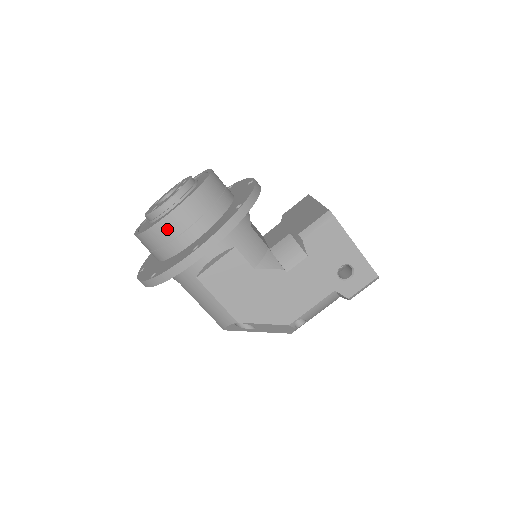
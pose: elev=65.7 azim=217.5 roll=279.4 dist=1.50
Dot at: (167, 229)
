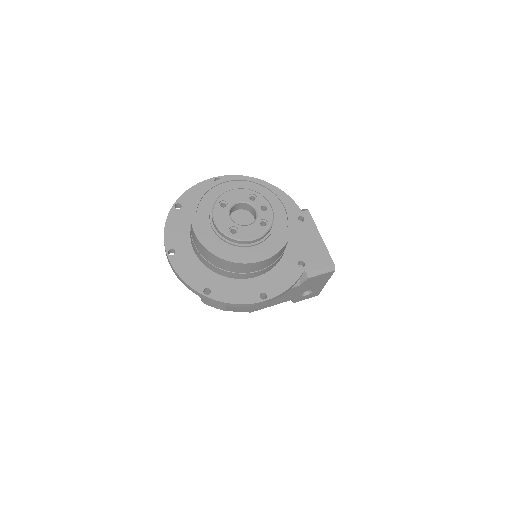
Dot at: (246, 268)
